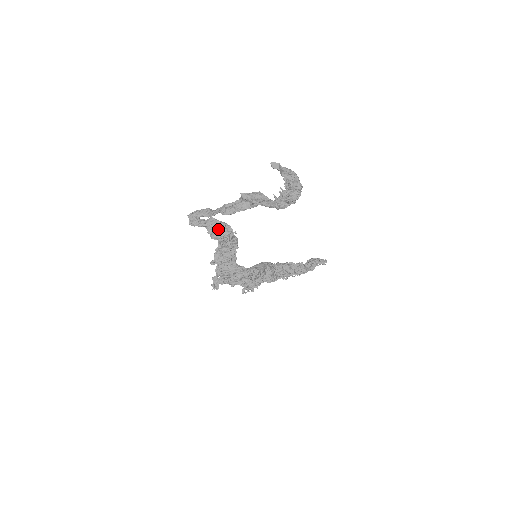
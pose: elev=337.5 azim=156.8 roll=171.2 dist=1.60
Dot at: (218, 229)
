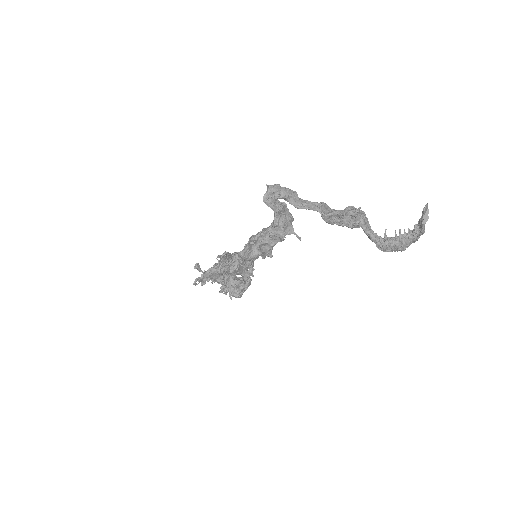
Dot at: (287, 224)
